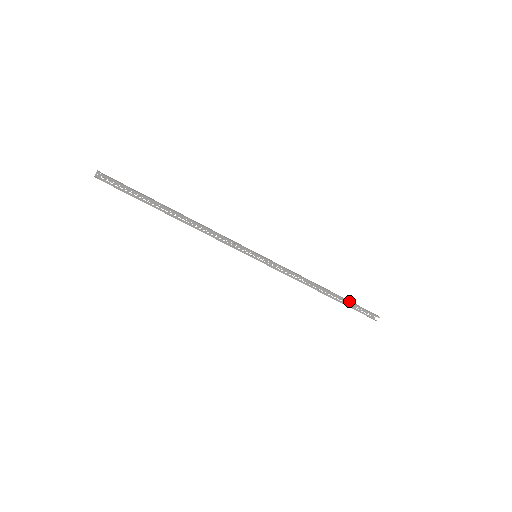
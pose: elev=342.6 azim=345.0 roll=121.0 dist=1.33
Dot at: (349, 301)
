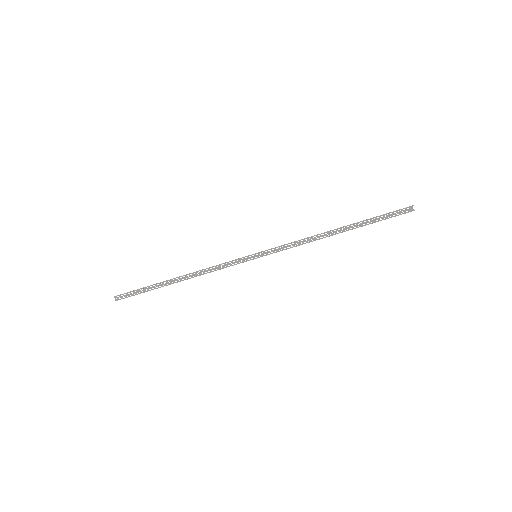
Dot at: (368, 219)
